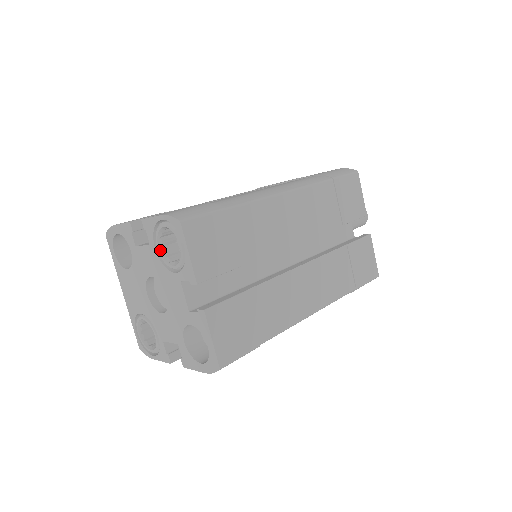
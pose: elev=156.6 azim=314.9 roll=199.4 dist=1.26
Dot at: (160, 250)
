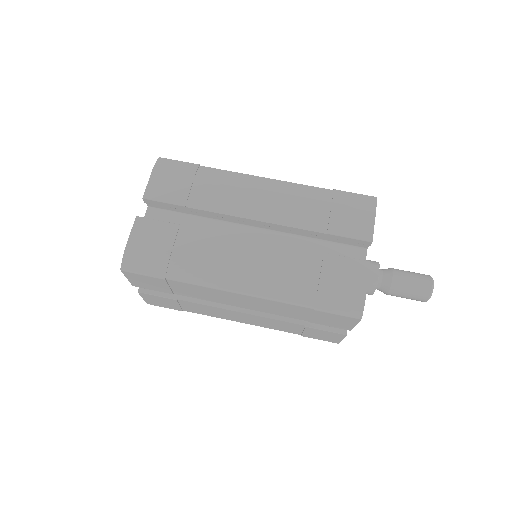
Dot at: occluded
